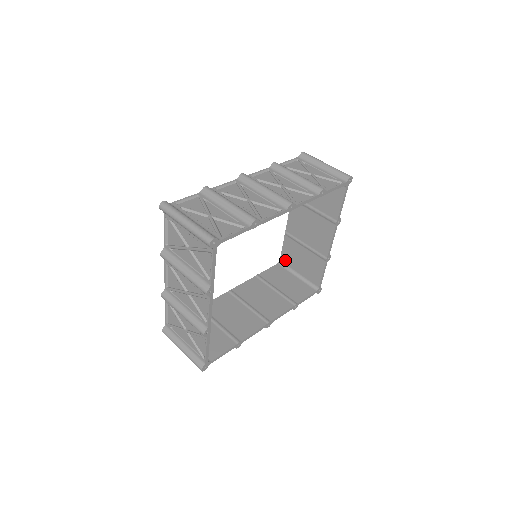
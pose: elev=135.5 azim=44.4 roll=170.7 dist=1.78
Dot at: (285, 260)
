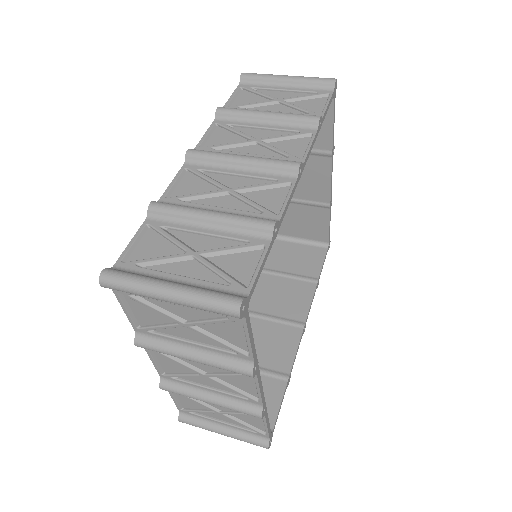
Dot at: occluded
